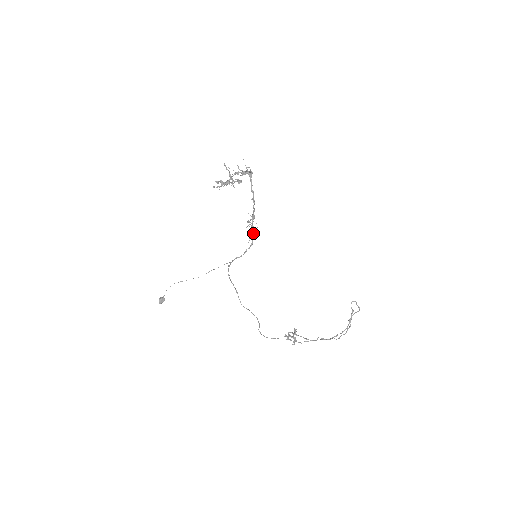
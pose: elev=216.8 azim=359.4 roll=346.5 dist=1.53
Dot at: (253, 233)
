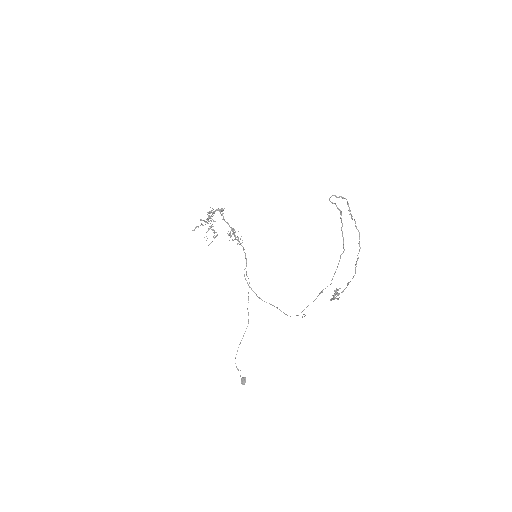
Dot at: (237, 239)
